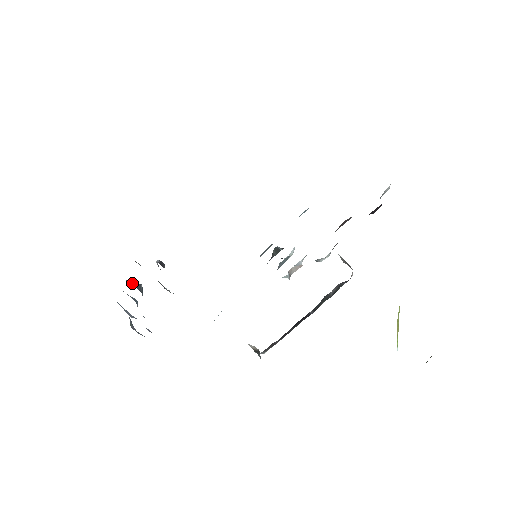
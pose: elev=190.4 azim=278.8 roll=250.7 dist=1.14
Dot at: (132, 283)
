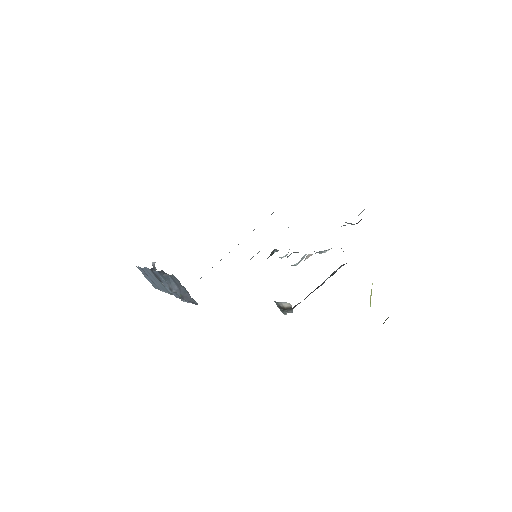
Dot at: (153, 272)
